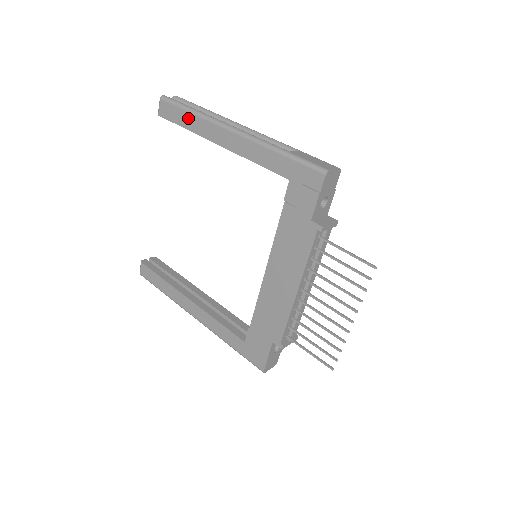
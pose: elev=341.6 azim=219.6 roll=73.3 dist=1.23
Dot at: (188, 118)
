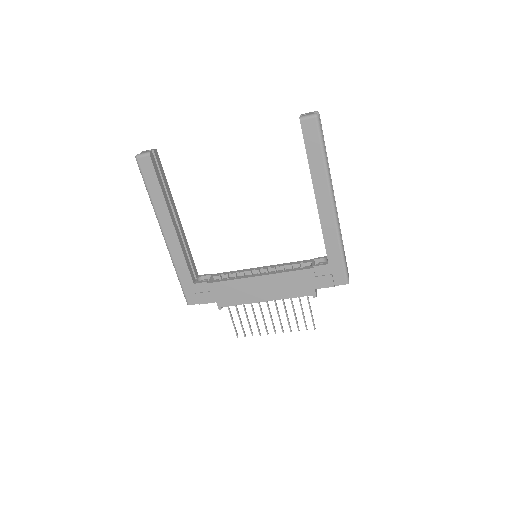
Dot at: (318, 158)
